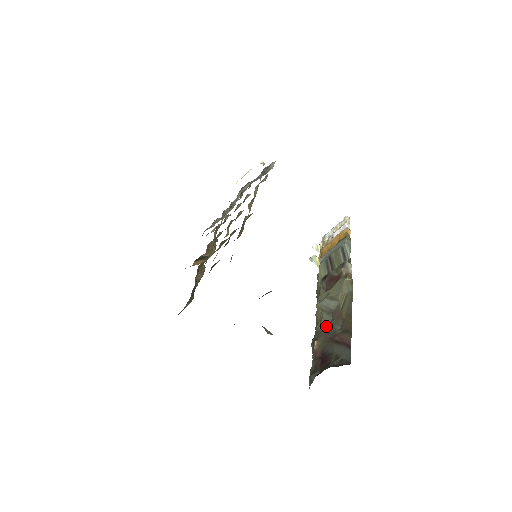
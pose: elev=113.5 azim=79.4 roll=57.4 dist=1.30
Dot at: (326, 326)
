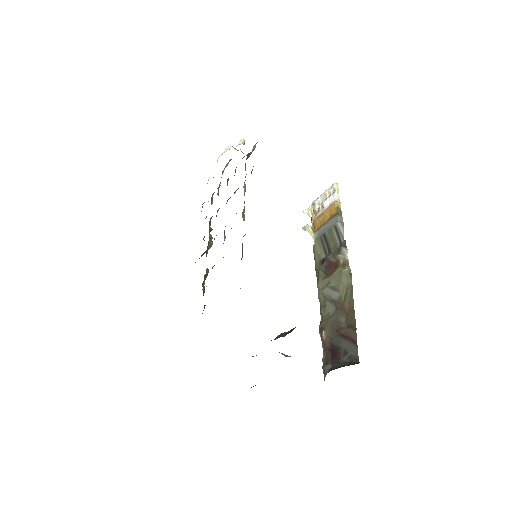
Dot at: (331, 315)
